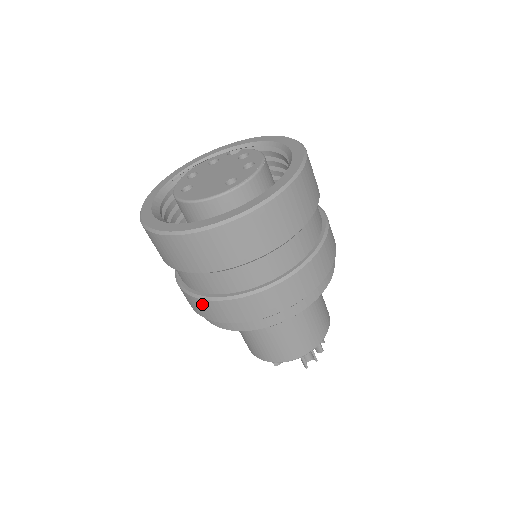
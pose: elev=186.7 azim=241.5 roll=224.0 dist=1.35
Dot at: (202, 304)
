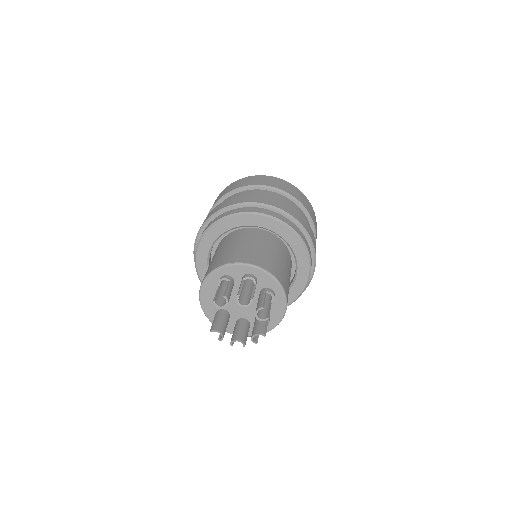
Dot at: occluded
